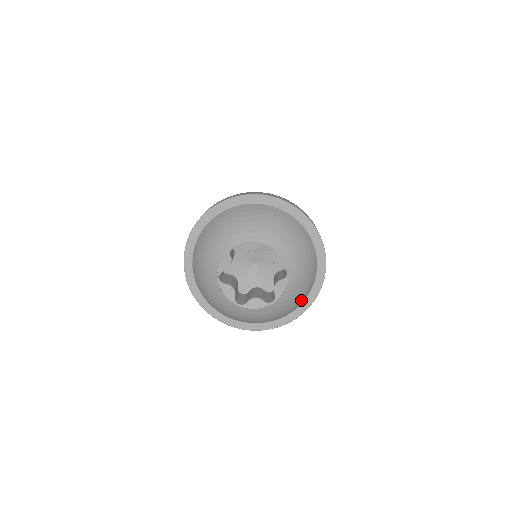
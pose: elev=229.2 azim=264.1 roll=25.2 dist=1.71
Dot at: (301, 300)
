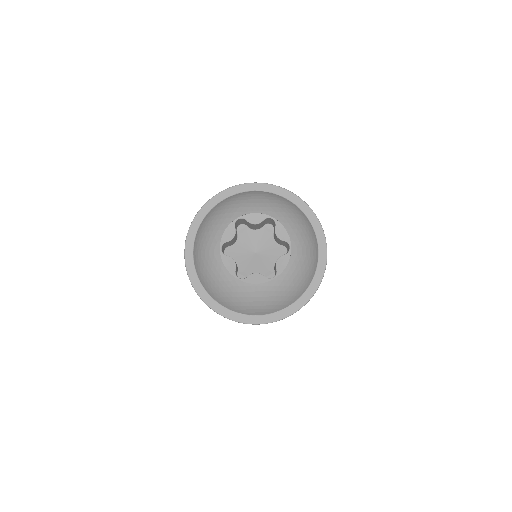
Dot at: (301, 288)
